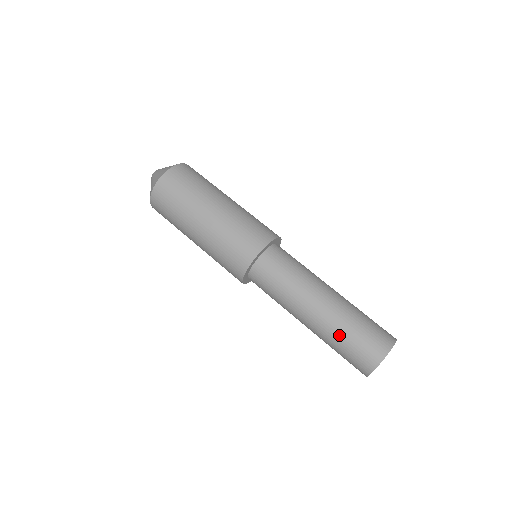
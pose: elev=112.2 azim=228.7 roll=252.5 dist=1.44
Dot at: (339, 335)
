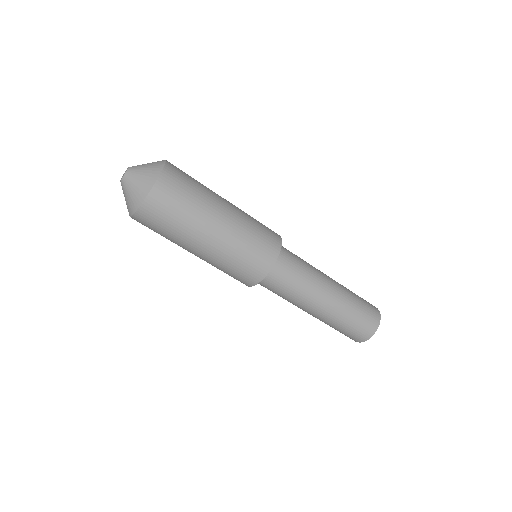
Dot at: occluded
